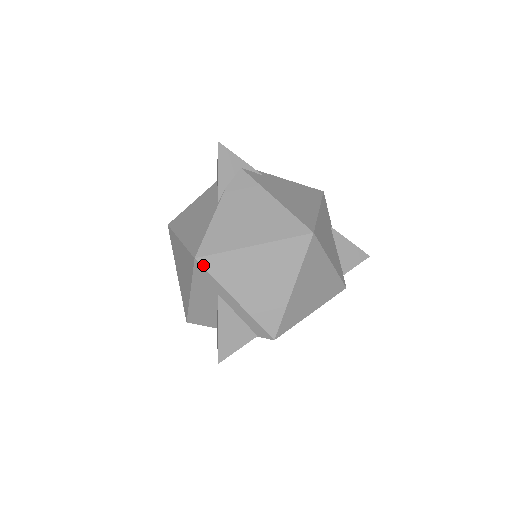
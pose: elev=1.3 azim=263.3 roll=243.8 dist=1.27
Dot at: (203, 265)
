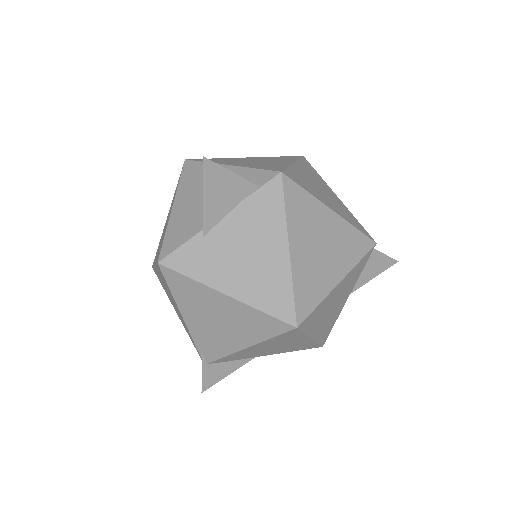
Dot at: (193, 160)
